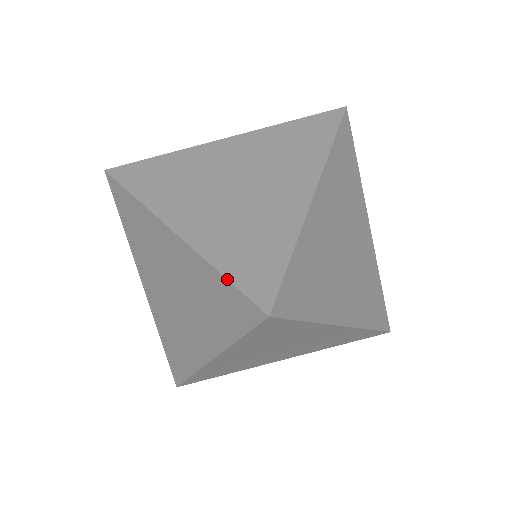
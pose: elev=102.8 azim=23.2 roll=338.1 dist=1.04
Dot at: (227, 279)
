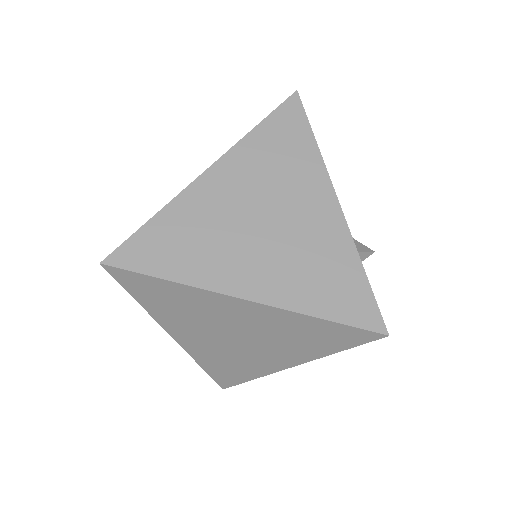
Dot at: occluded
